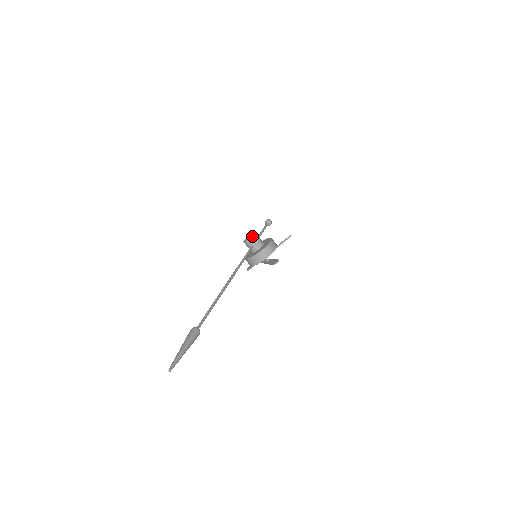
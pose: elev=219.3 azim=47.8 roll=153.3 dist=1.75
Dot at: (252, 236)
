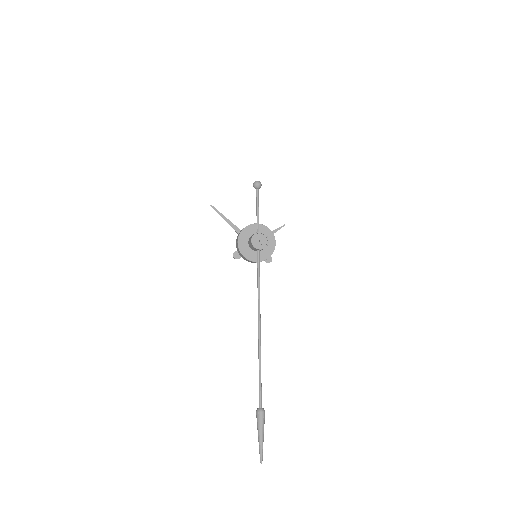
Dot at: occluded
